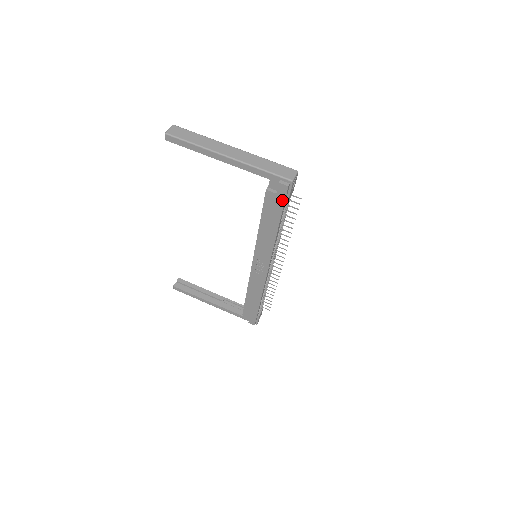
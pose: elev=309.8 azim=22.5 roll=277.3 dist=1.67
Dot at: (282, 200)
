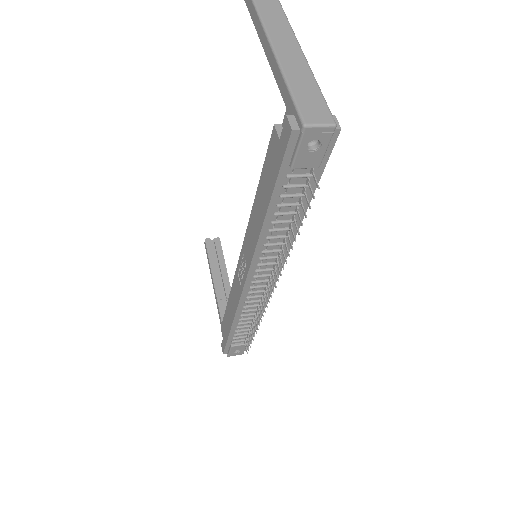
Dot at: (281, 158)
